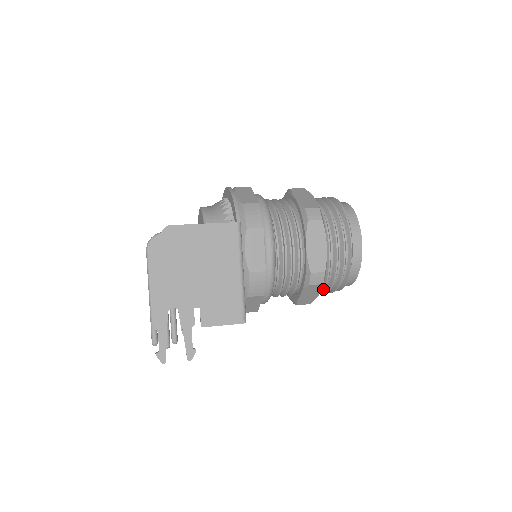
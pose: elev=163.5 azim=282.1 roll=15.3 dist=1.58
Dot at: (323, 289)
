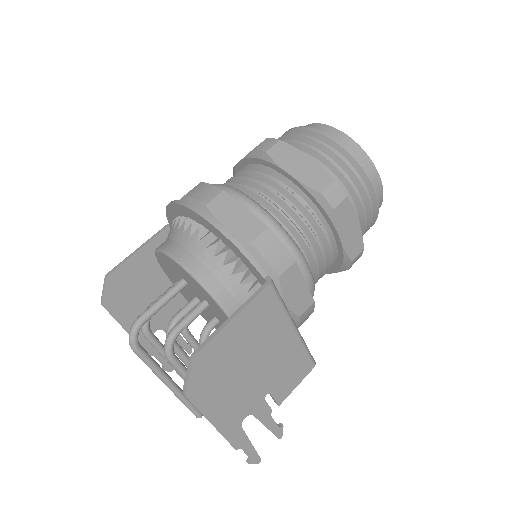
Dot at: occluded
